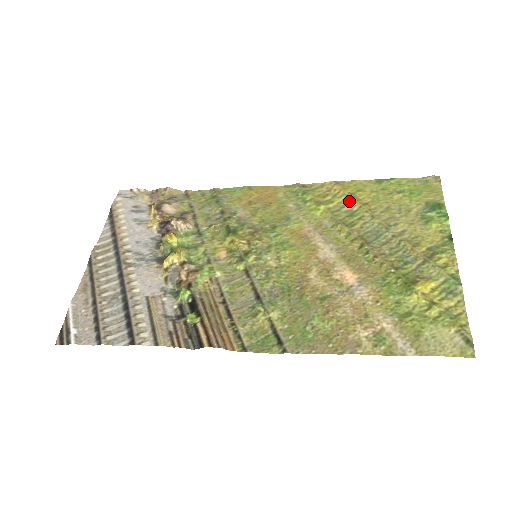
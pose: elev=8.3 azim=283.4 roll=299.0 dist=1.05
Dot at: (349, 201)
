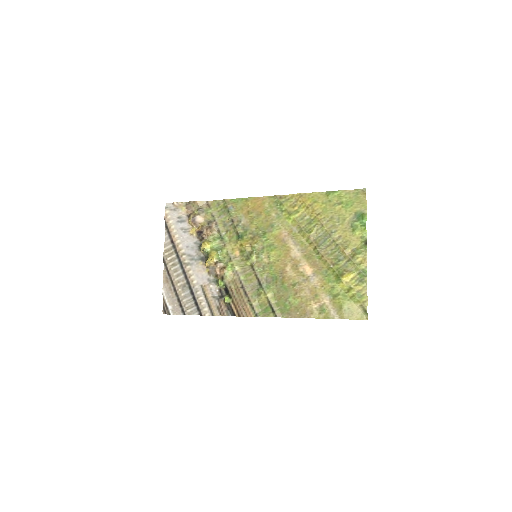
Dot at: (308, 212)
